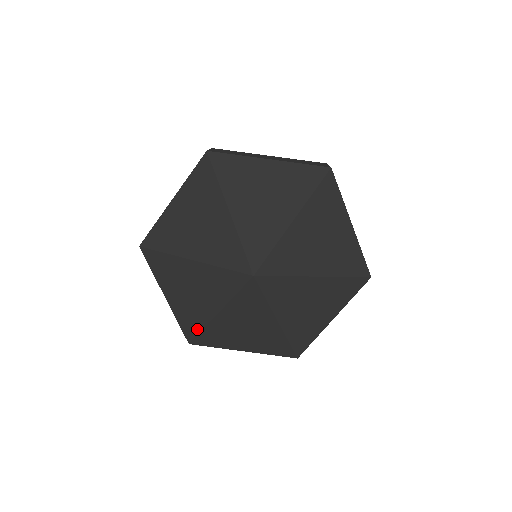
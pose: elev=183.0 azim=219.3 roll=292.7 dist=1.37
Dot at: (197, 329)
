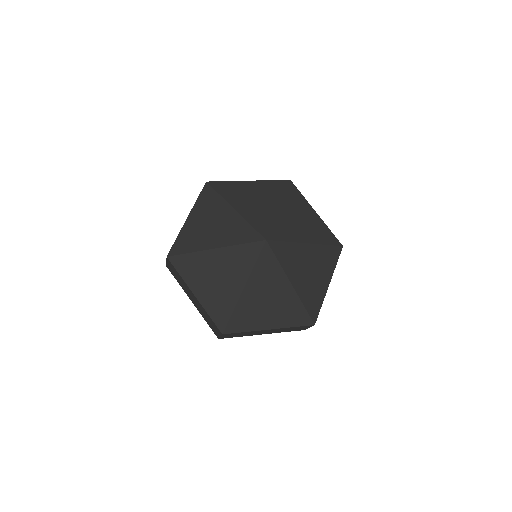
Dot at: (228, 314)
